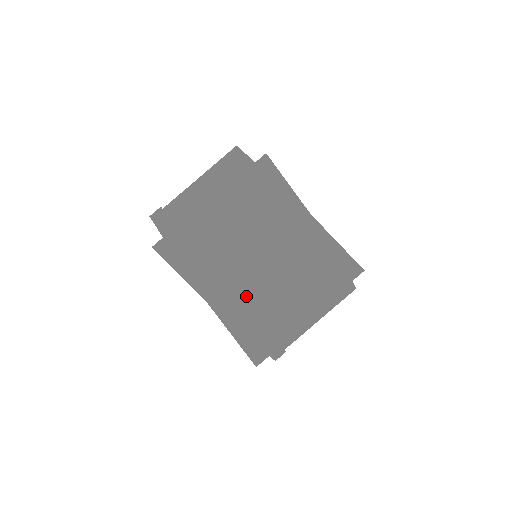
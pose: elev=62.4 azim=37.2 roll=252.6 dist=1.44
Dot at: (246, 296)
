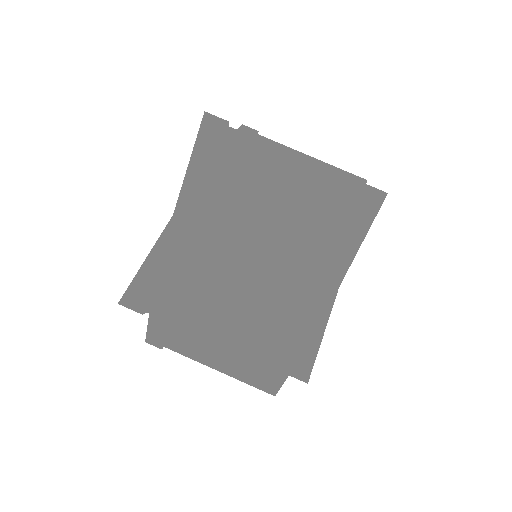
Dot at: occluded
